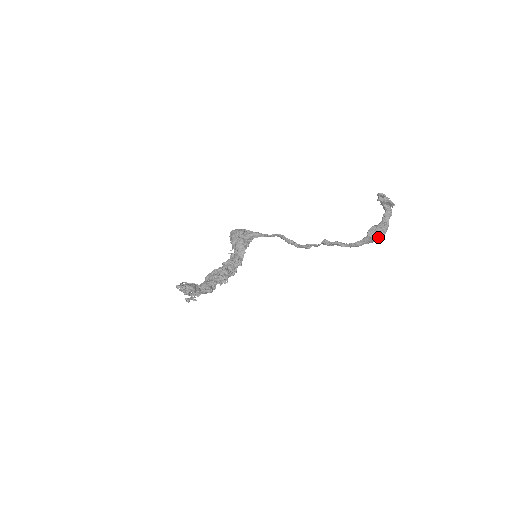
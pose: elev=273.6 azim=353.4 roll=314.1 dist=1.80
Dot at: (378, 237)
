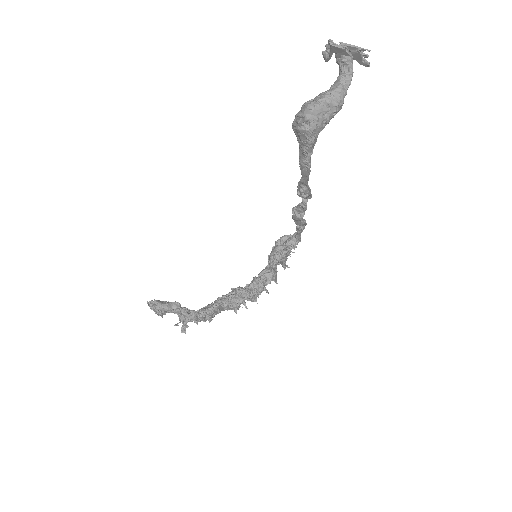
Dot at: (302, 121)
